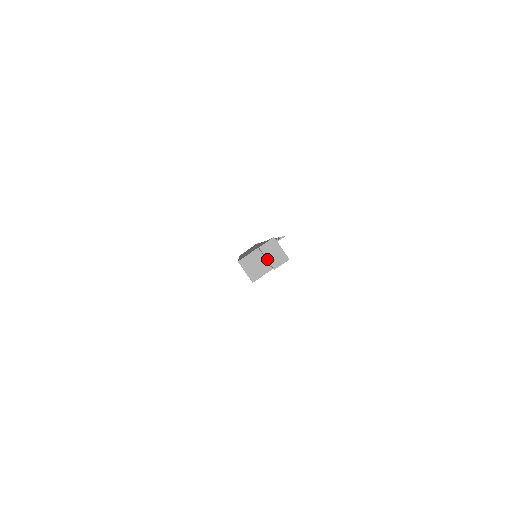
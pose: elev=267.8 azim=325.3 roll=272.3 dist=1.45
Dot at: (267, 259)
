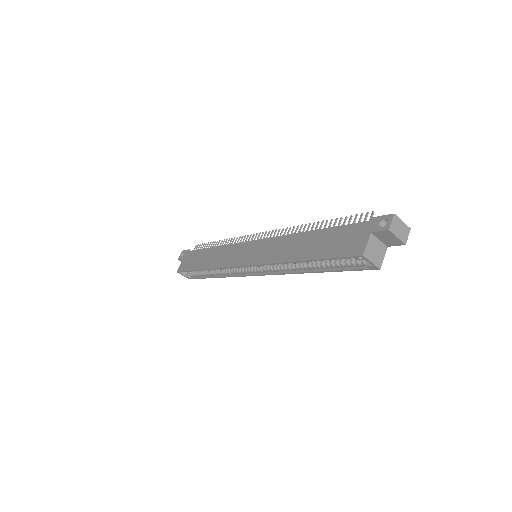
Dot at: (398, 238)
